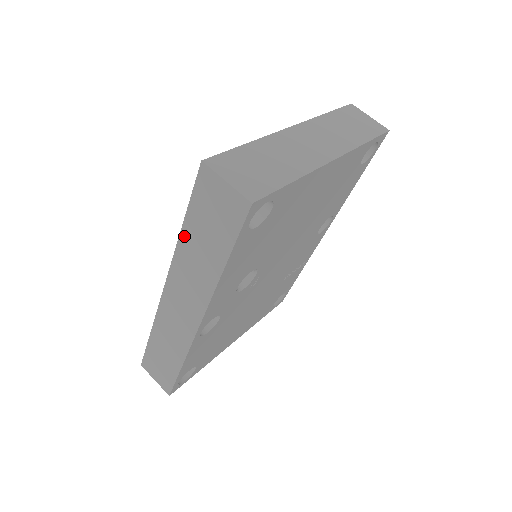
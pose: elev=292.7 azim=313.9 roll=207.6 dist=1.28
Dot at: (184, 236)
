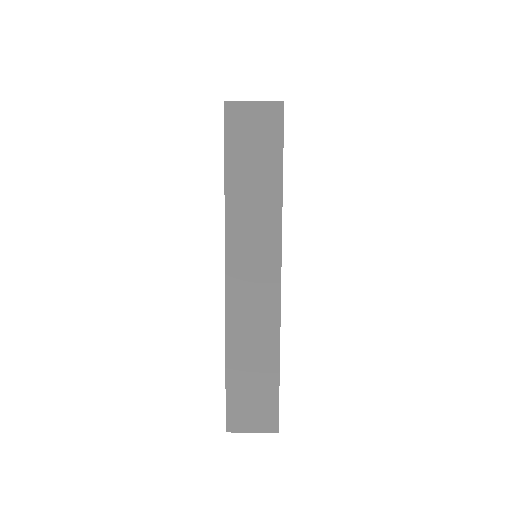
Dot at: (230, 190)
